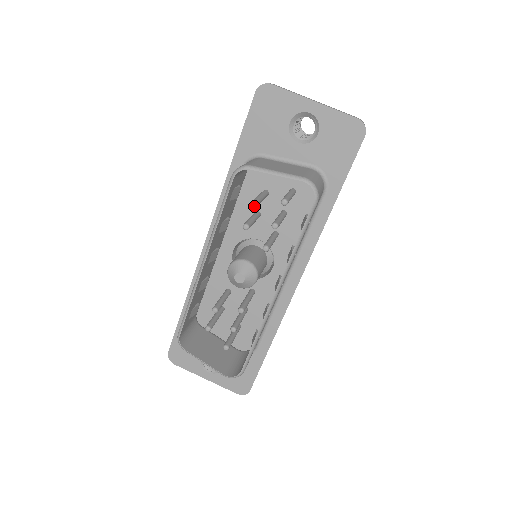
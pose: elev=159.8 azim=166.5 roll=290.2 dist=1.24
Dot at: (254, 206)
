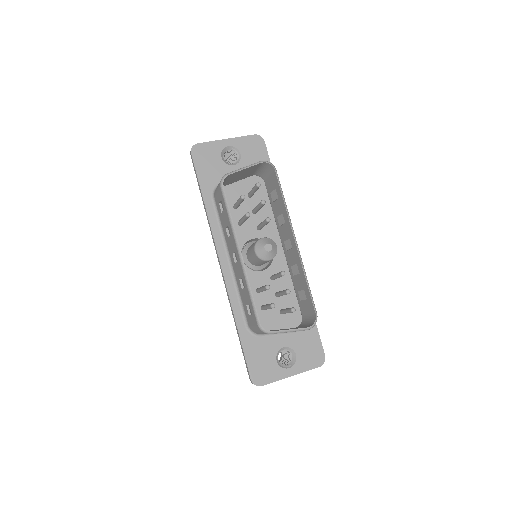
Dot at: (244, 198)
